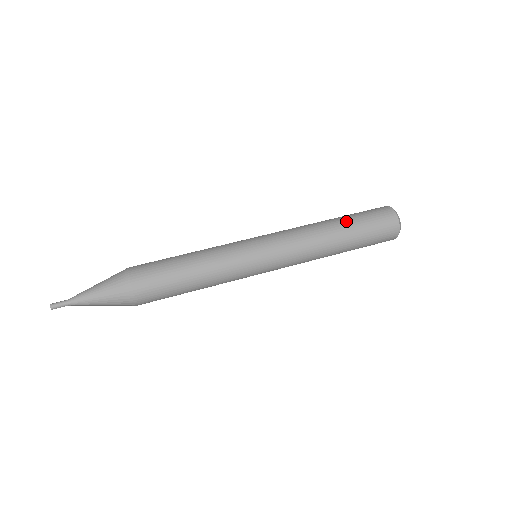
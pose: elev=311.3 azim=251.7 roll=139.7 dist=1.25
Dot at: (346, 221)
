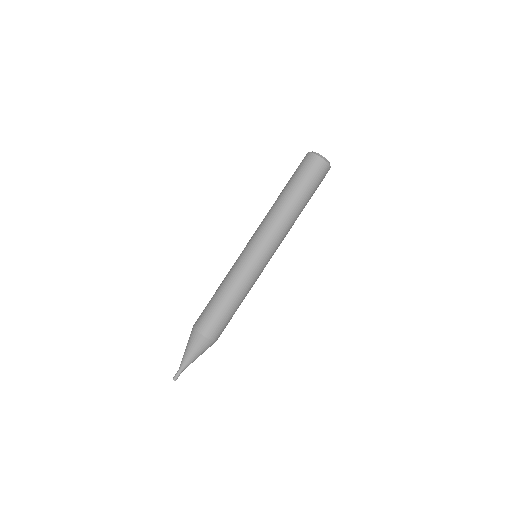
Dot at: (305, 199)
